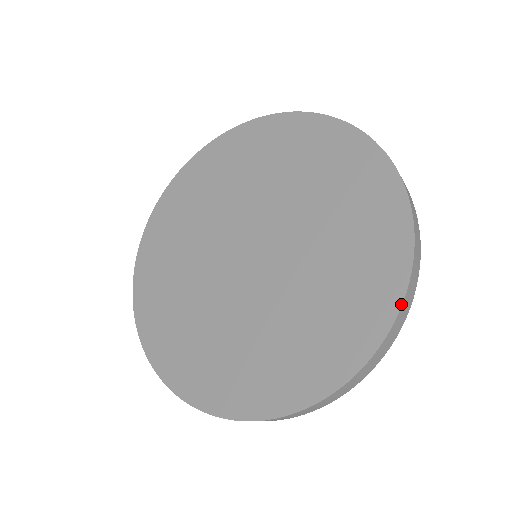
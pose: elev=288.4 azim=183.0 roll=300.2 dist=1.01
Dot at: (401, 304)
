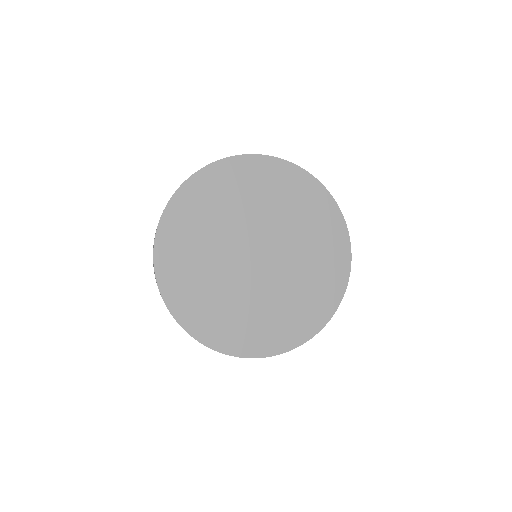
Dot at: occluded
